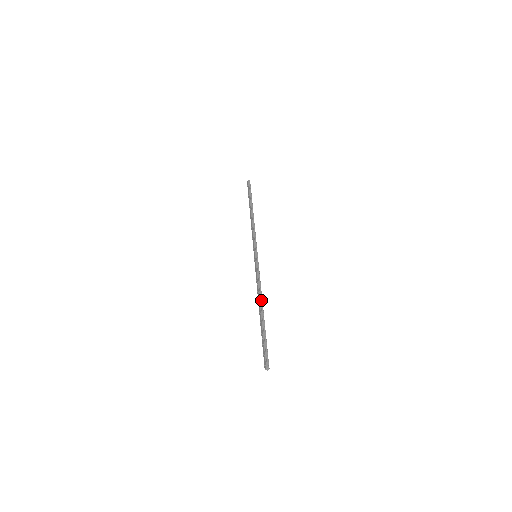
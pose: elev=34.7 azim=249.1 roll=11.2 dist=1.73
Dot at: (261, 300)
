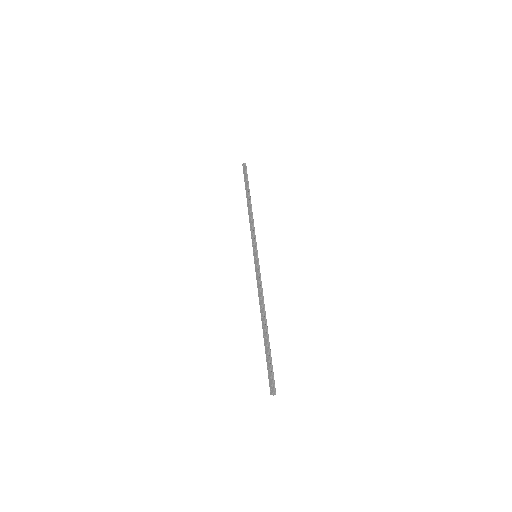
Dot at: (264, 310)
